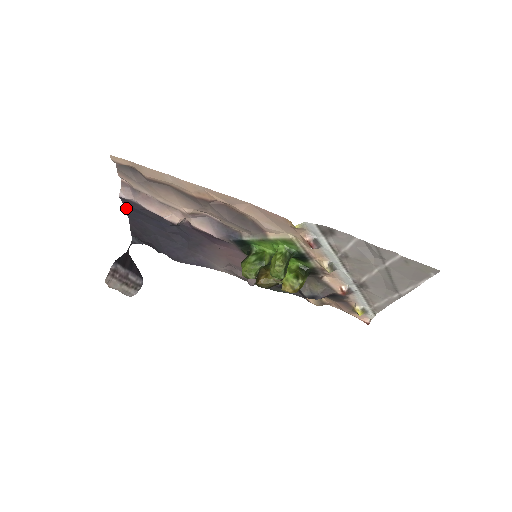
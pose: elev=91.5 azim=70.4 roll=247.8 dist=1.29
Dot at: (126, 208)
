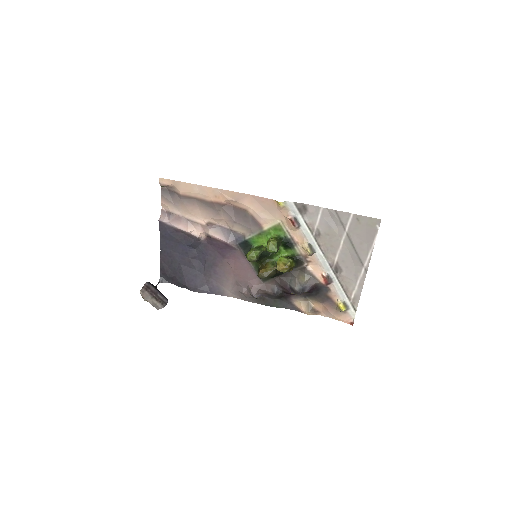
Dot at: (161, 238)
